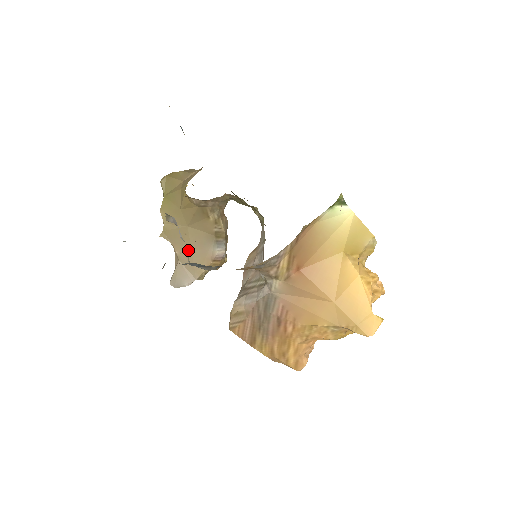
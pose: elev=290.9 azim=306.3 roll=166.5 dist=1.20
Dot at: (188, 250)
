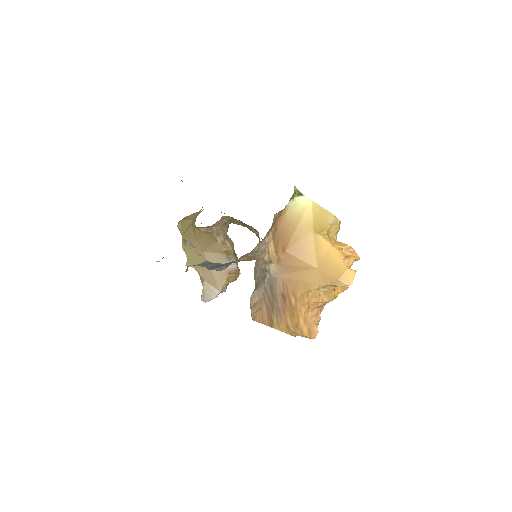
Dot at: (208, 270)
